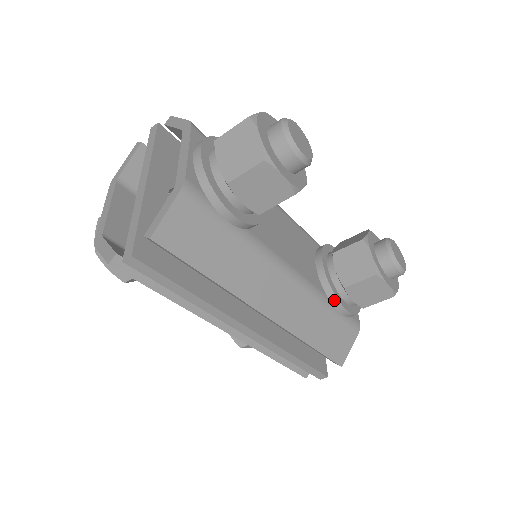
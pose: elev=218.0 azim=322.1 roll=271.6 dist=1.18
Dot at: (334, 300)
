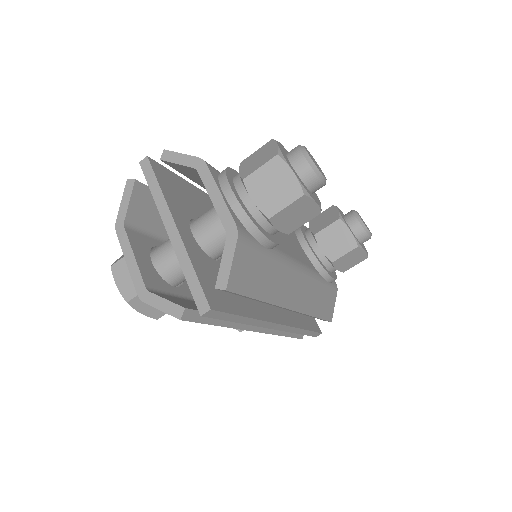
Dot at: (325, 274)
